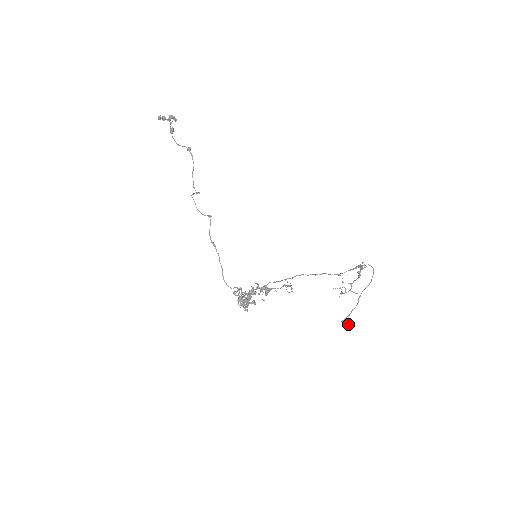
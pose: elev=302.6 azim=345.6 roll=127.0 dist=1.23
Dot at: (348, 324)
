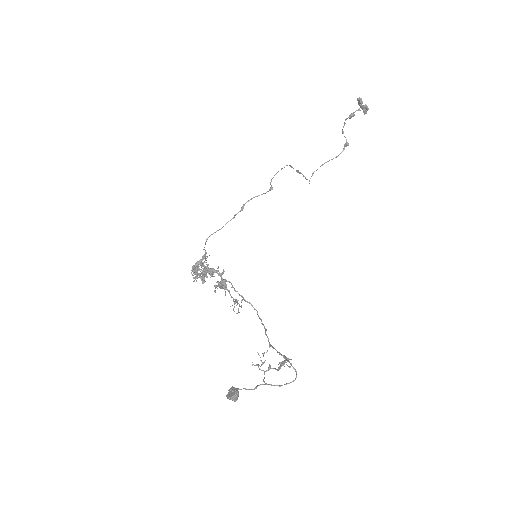
Dot at: (230, 395)
